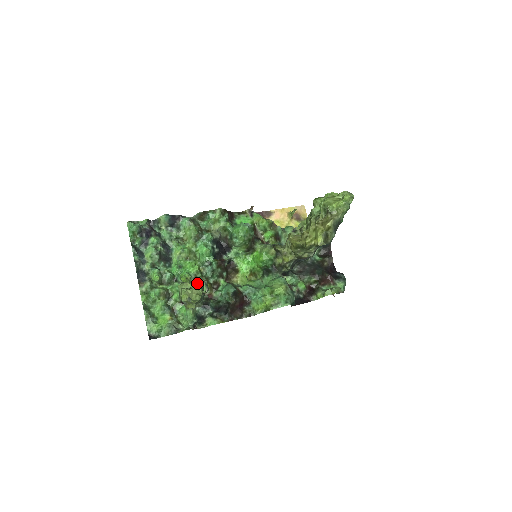
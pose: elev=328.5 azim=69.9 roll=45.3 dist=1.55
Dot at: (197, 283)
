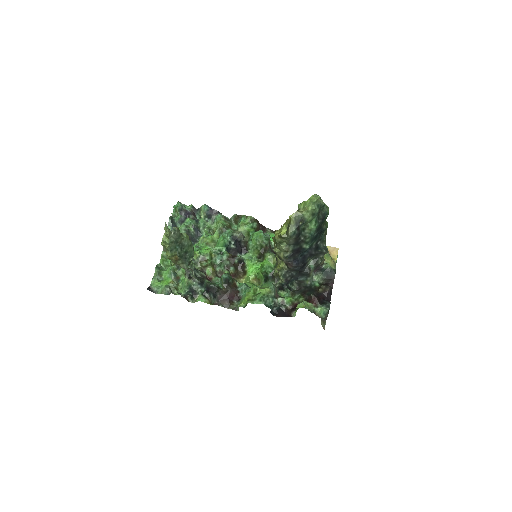
Dot at: (165, 223)
